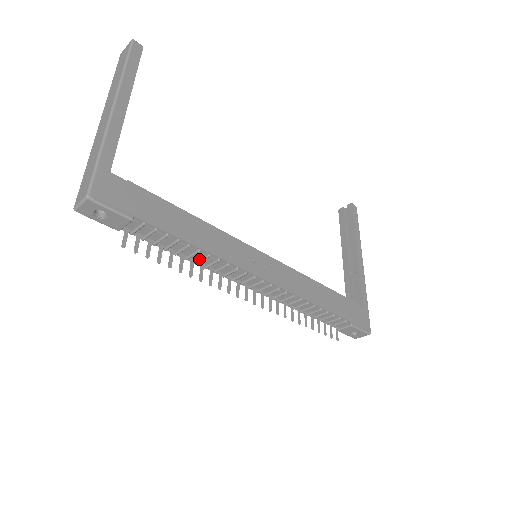
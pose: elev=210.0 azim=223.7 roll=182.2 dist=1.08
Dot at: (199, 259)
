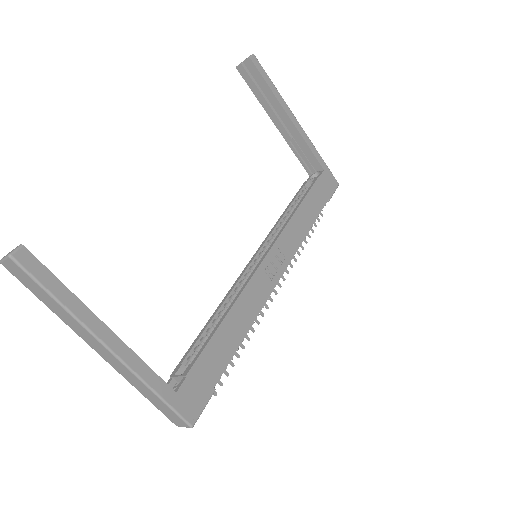
Dot at: occluded
